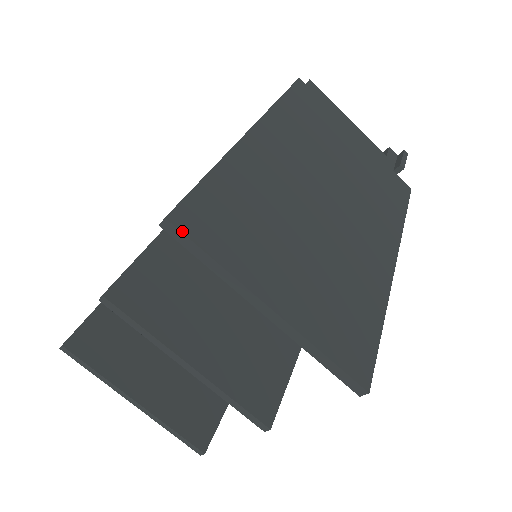
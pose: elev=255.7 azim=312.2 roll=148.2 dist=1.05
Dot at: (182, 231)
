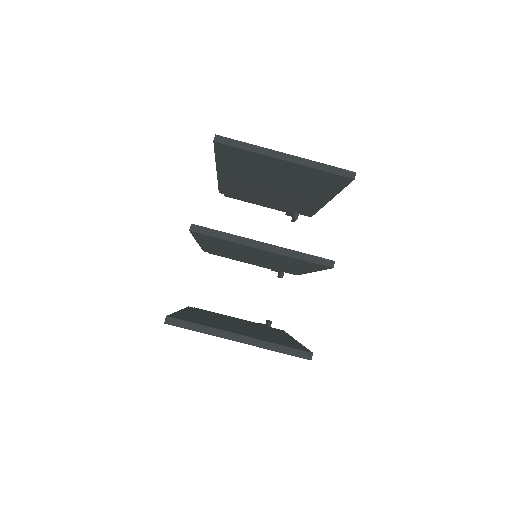
Dot at: (226, 137)
